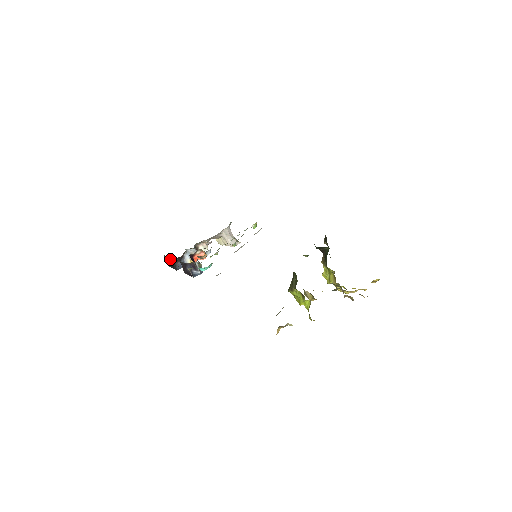
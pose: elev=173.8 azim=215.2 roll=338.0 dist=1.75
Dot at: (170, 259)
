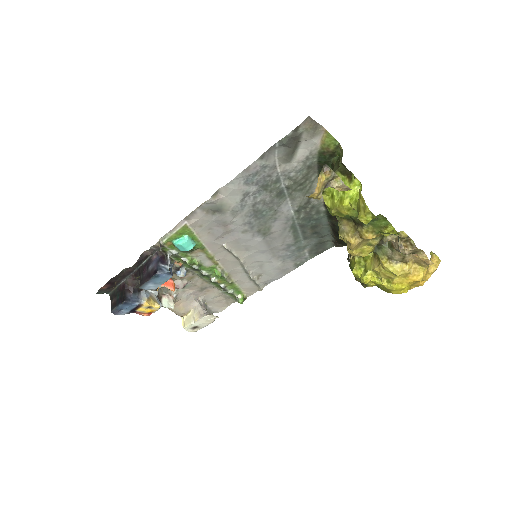
Dot at: (119, 290)
